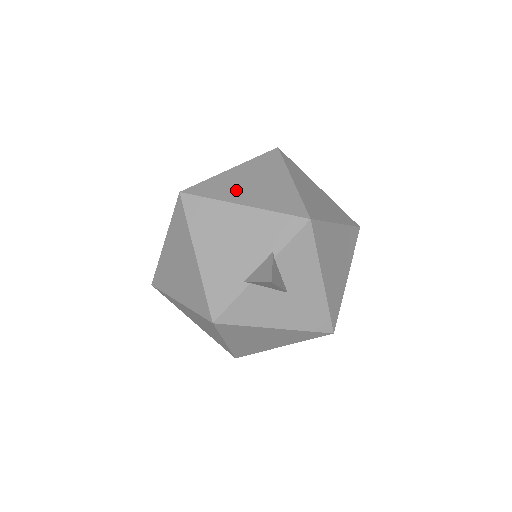
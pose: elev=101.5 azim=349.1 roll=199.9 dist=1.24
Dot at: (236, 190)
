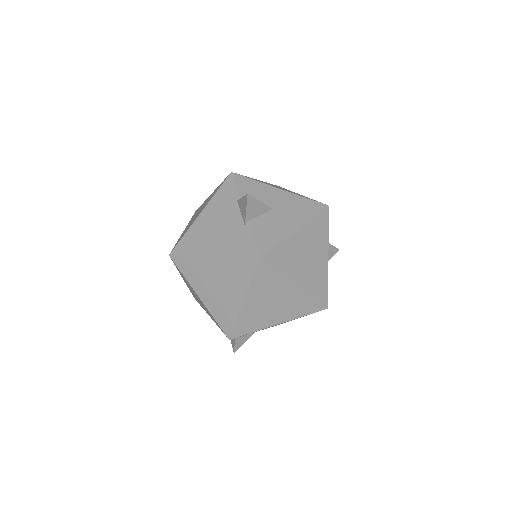
Dot at: (192, 222)
